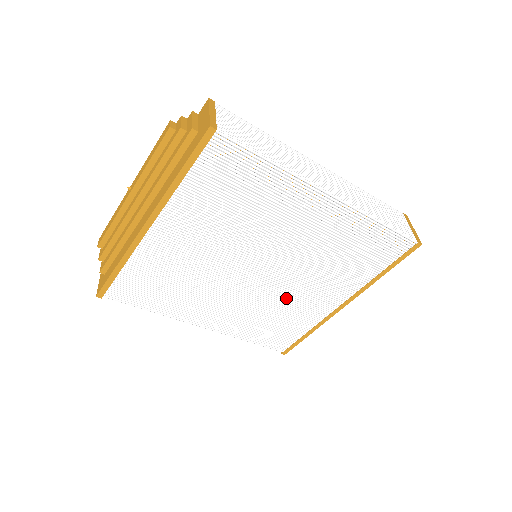
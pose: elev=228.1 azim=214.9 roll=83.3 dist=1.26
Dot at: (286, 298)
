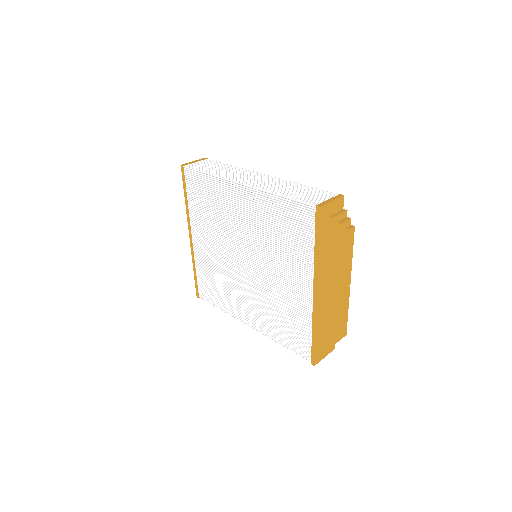
Dot at: (275, 289)
